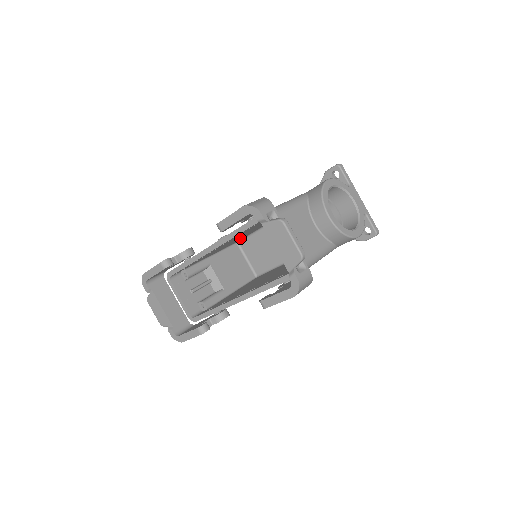
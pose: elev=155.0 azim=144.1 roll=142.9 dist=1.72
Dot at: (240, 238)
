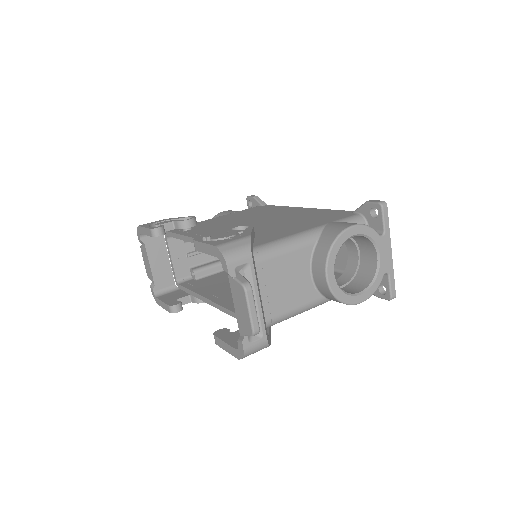
Dot at: occluded
